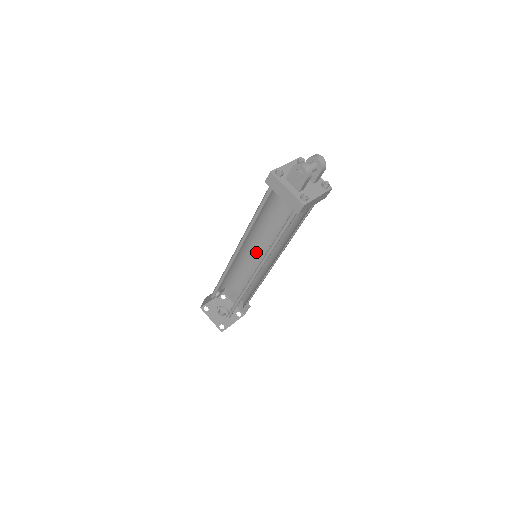
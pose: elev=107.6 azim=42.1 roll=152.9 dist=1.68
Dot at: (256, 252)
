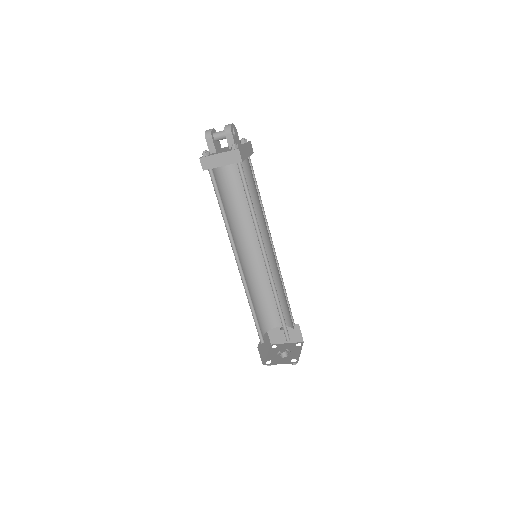
Dot at: occluded
